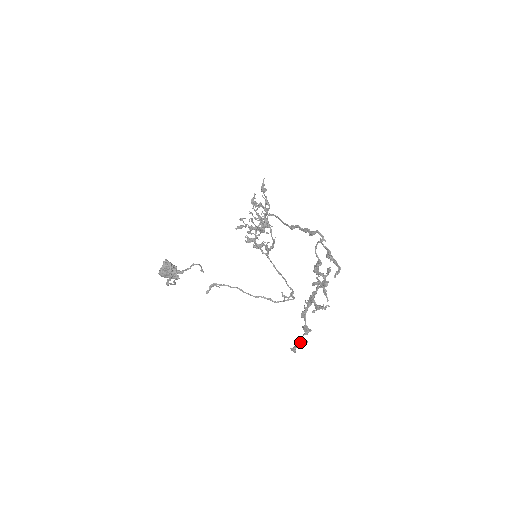
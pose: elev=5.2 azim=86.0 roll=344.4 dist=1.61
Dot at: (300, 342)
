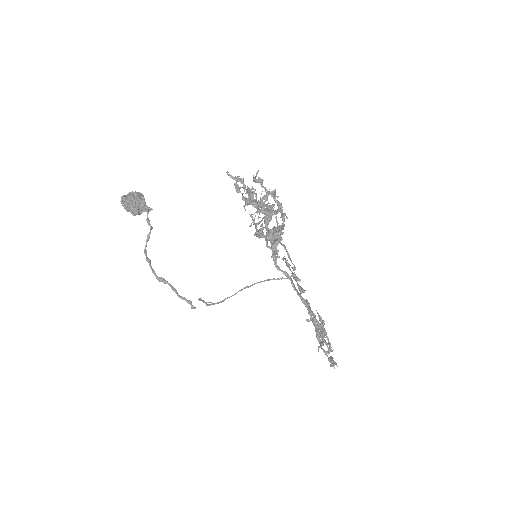
Dot at: occluded
